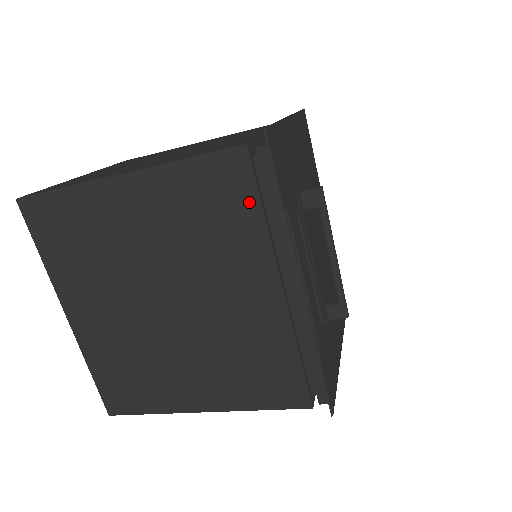
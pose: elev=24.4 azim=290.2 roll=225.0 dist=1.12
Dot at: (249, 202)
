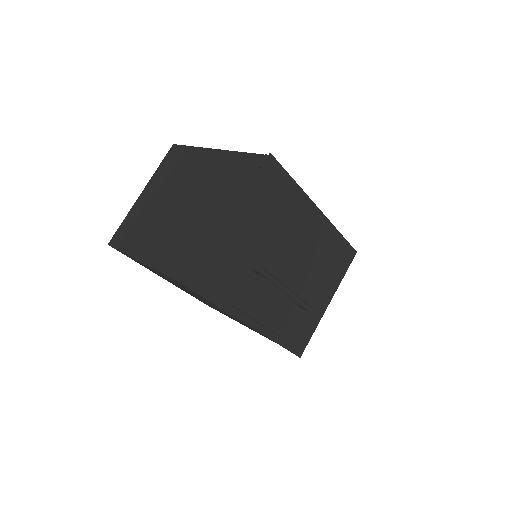
Dot at: occluded
